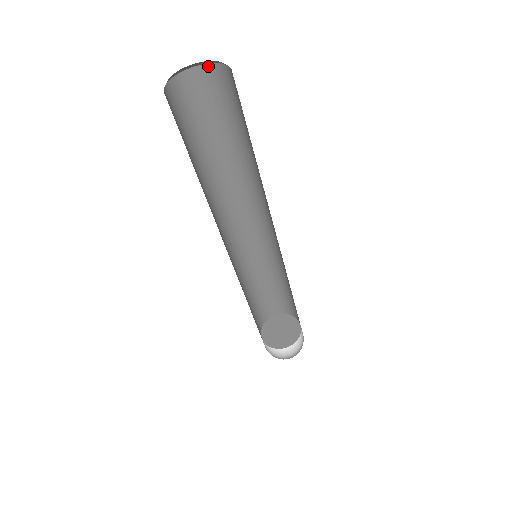
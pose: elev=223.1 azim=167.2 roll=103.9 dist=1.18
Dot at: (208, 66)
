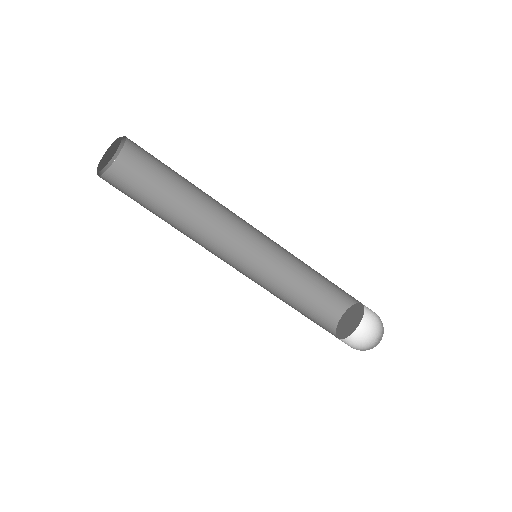
Dot at: (125, 147)
